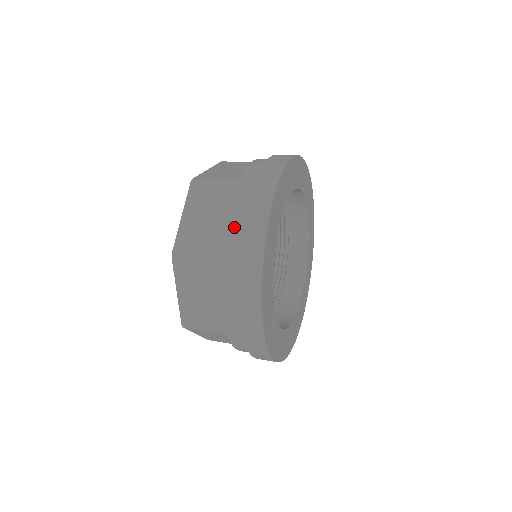
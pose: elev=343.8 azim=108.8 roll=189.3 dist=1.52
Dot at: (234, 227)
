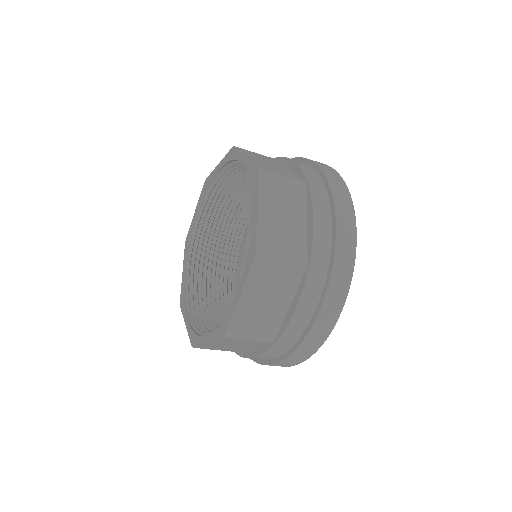
Dot at: (323, 233)
